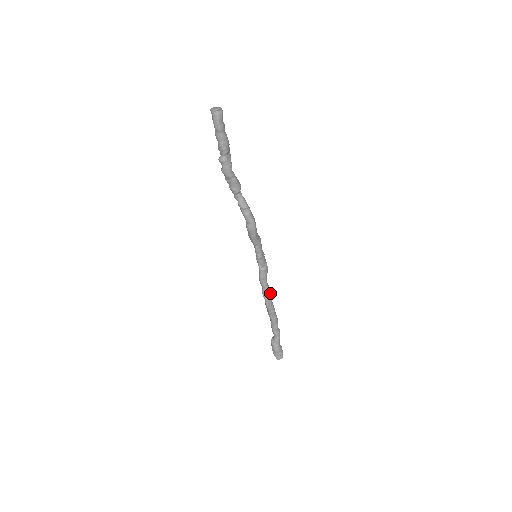
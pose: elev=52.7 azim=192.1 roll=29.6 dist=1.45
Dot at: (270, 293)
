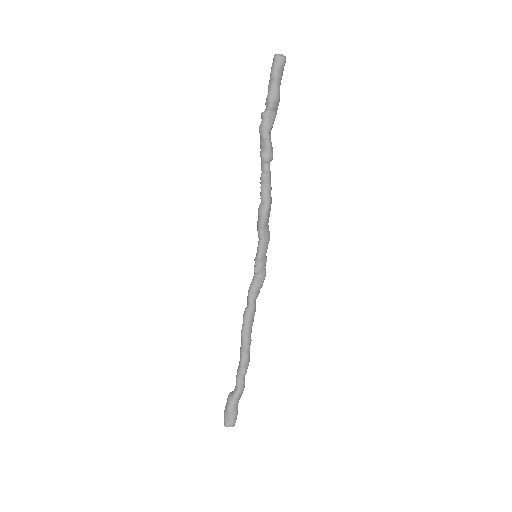
Dot at: (253, 318)
